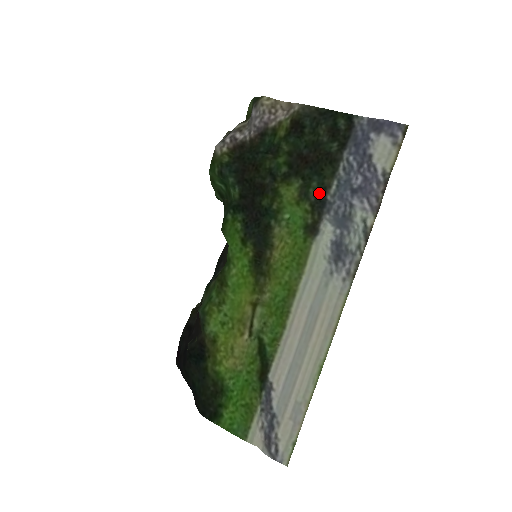
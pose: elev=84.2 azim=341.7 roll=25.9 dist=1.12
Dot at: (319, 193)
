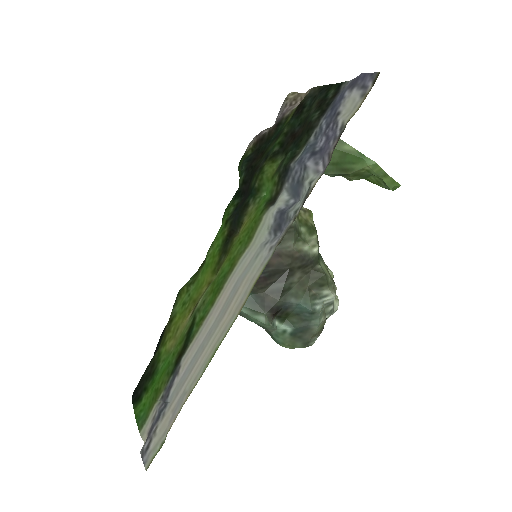
Dot at: (288, 162)
